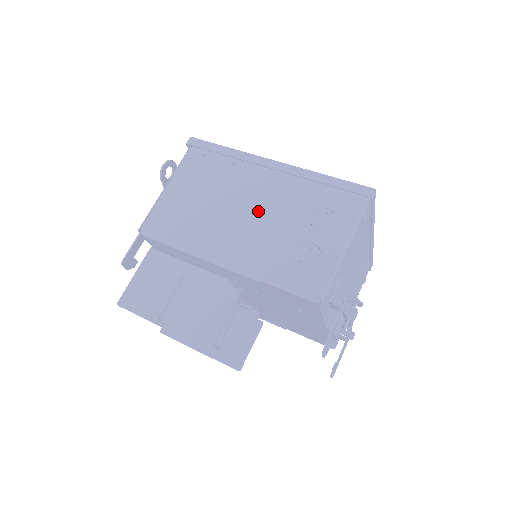
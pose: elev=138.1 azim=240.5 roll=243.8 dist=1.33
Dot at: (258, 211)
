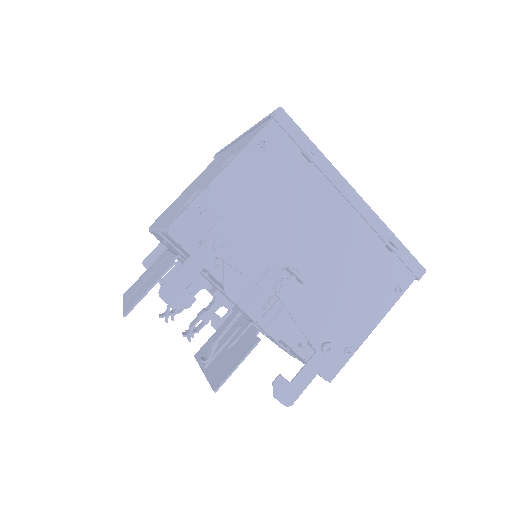
Dot at: (204, 178)
